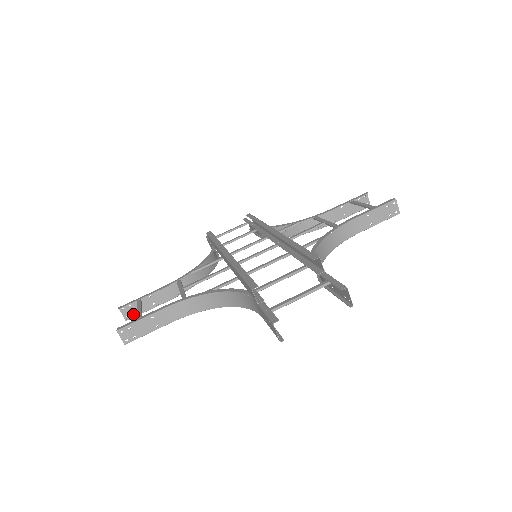
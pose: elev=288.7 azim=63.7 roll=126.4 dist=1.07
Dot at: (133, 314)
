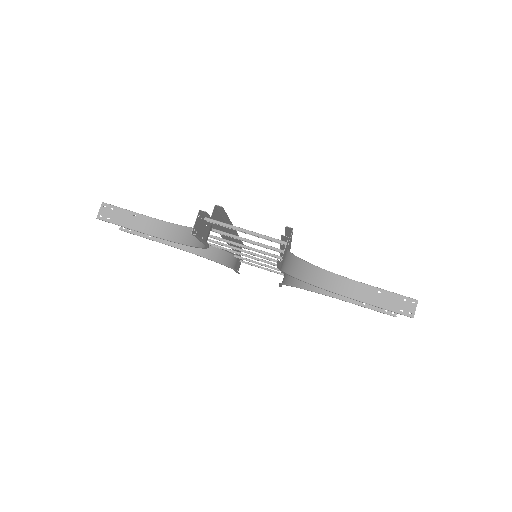
Dot at: occluded
